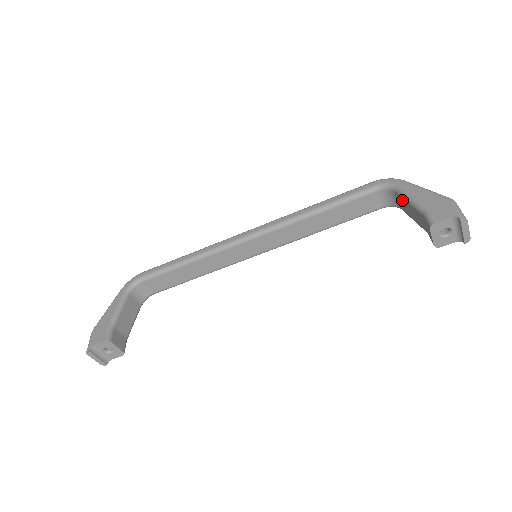
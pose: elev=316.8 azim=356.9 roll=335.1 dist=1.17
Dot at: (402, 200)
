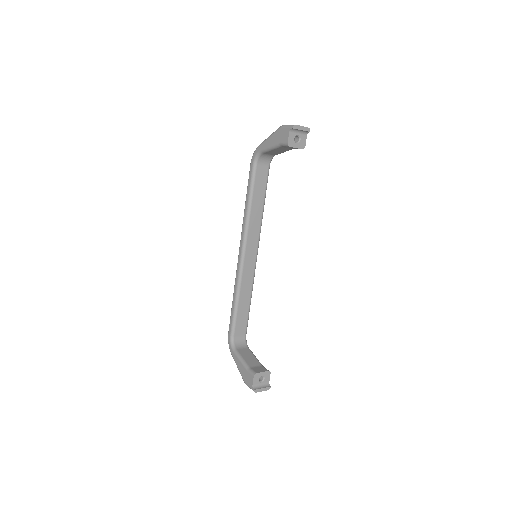
Dot at: (269, 153)
